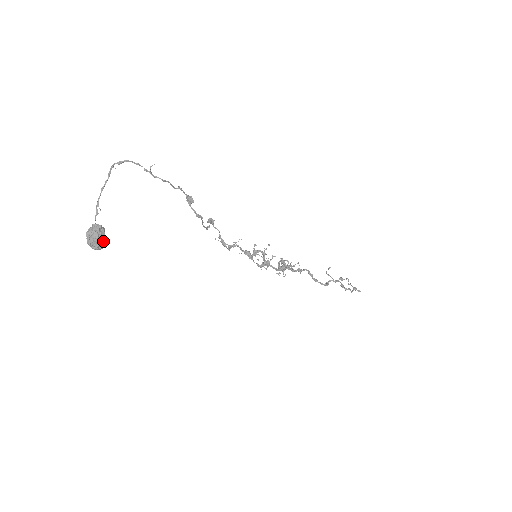
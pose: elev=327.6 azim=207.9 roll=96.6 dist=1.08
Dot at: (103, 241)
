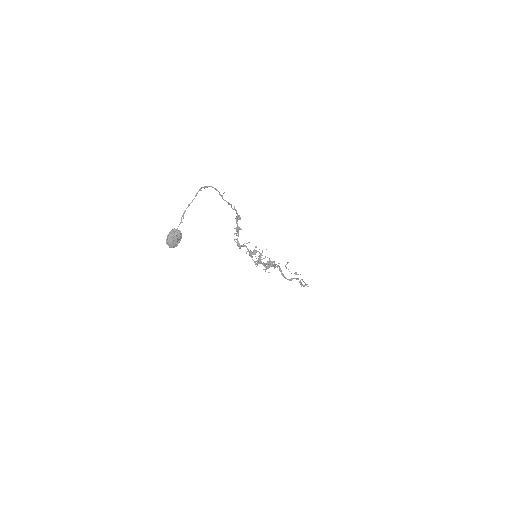
Dot at: (178, 243)
